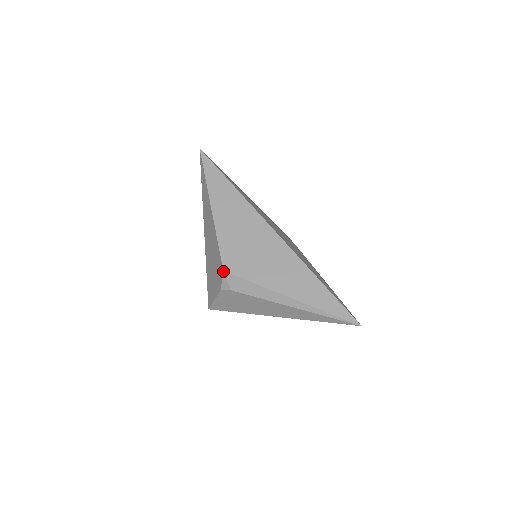
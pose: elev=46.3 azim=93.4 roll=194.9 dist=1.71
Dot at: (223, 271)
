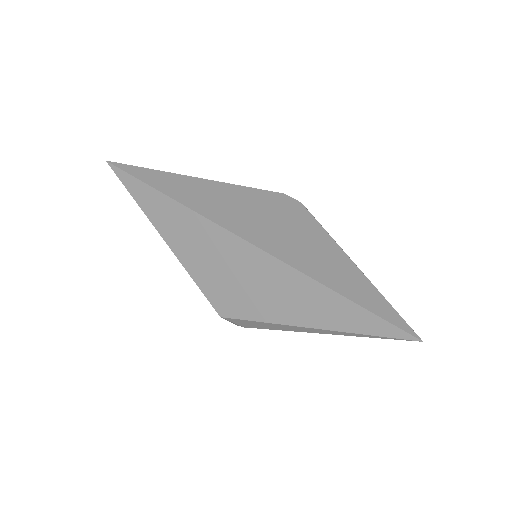
Dot at: occluded
